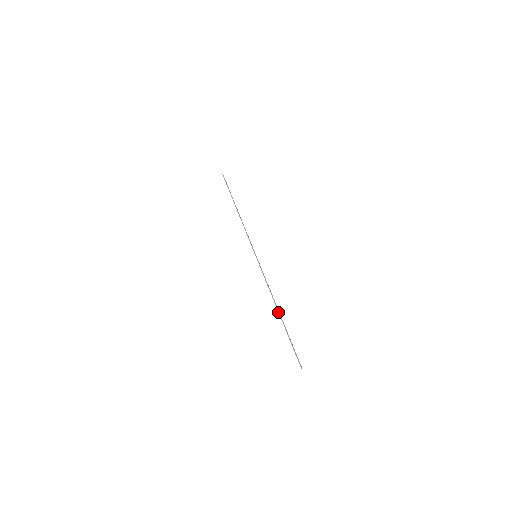
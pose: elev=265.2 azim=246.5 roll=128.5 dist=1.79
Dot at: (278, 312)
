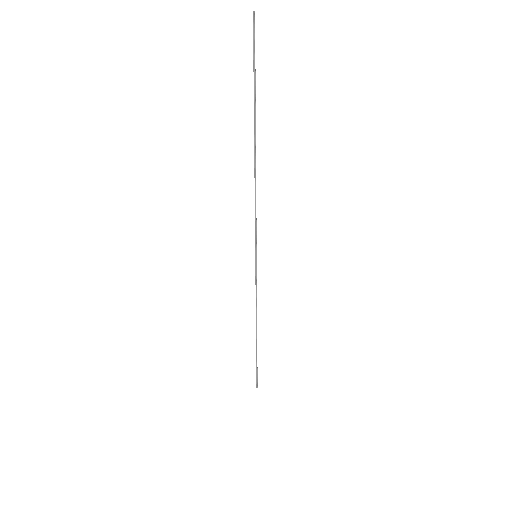
Dot at: (256, 336)
